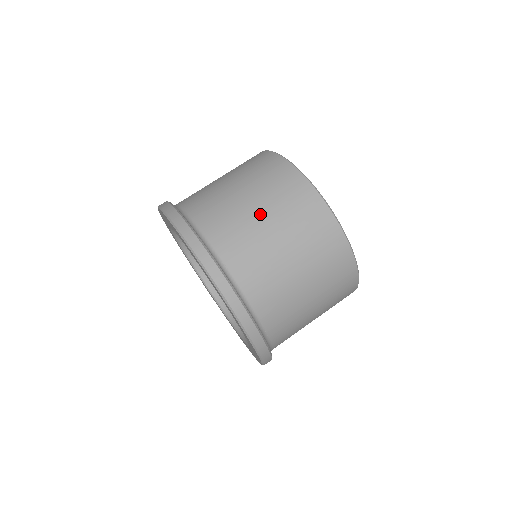
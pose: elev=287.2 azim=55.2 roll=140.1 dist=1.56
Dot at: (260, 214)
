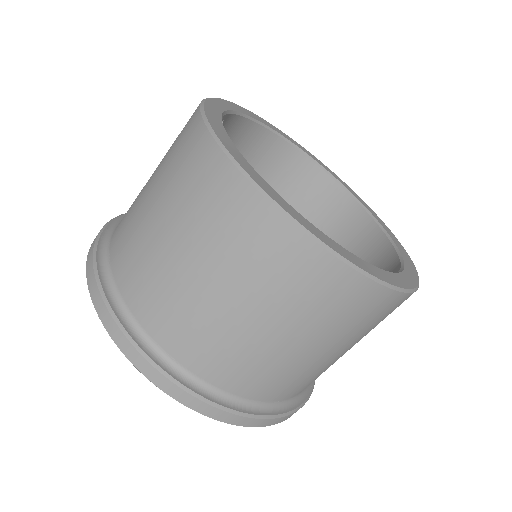
Dot at: (310, 349)
